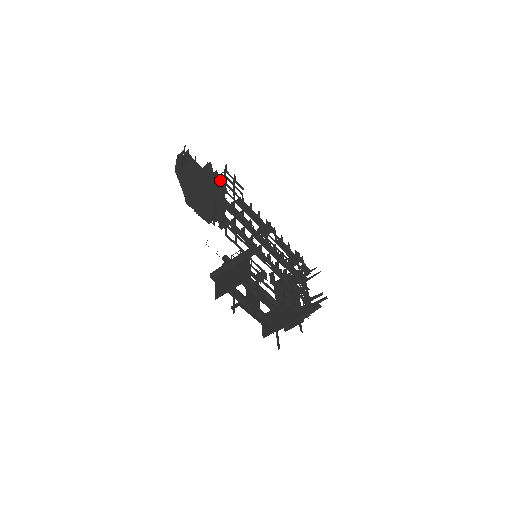
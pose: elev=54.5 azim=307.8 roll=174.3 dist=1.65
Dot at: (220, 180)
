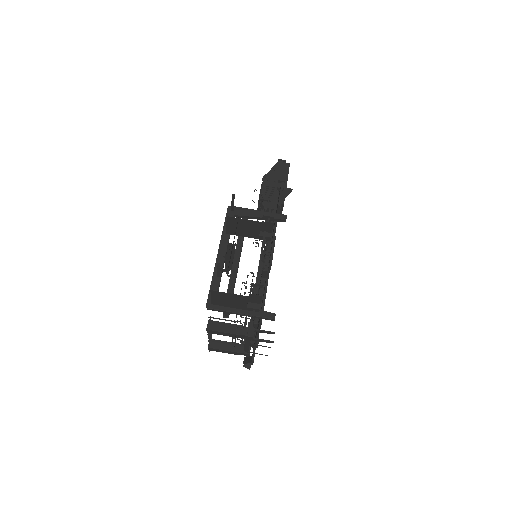
Dot at: occluded
